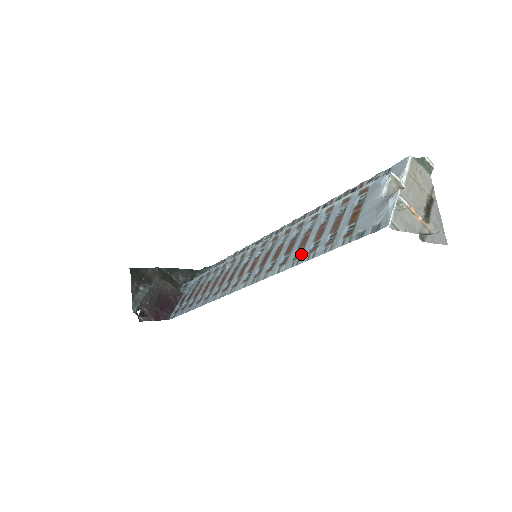
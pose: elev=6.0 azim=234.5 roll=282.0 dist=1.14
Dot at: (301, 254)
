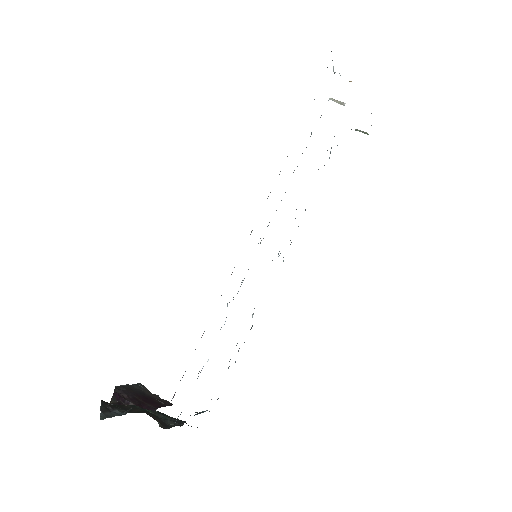
Dot at: occluded
